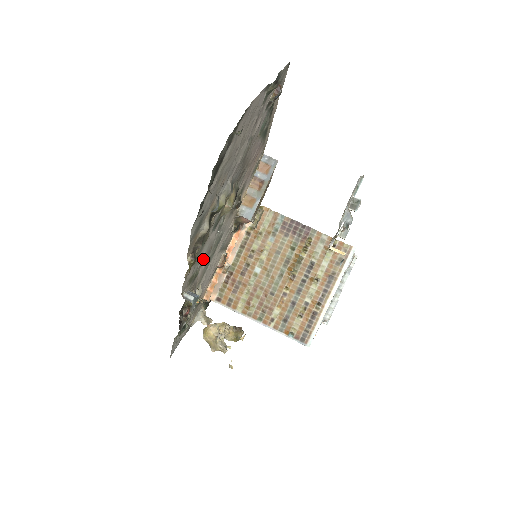
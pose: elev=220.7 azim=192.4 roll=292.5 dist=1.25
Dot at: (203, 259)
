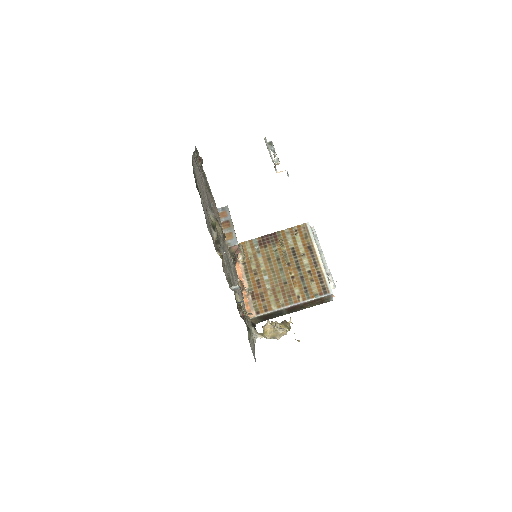
Dot at: (227, 269)
